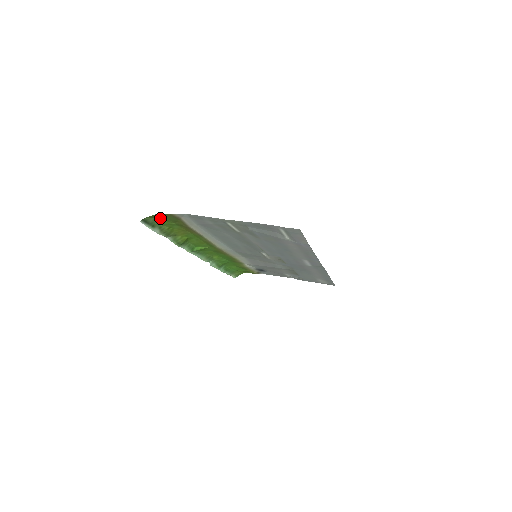
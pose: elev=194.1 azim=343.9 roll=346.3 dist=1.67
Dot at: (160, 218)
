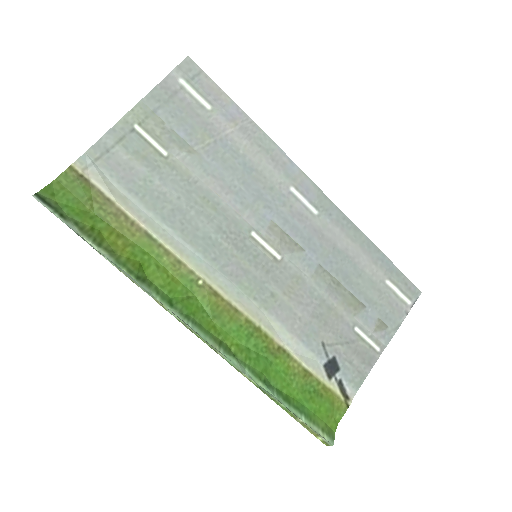
Dot at: (64, 200)
